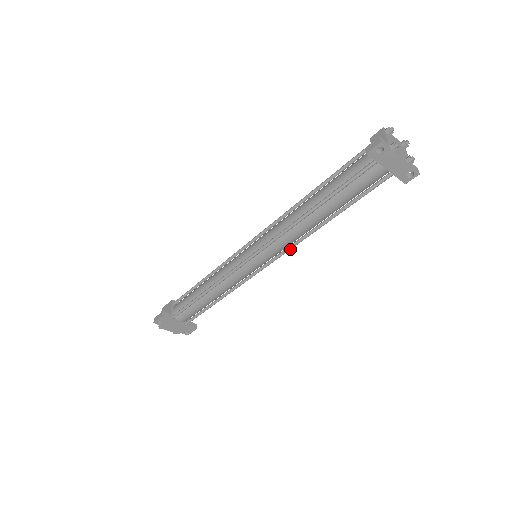
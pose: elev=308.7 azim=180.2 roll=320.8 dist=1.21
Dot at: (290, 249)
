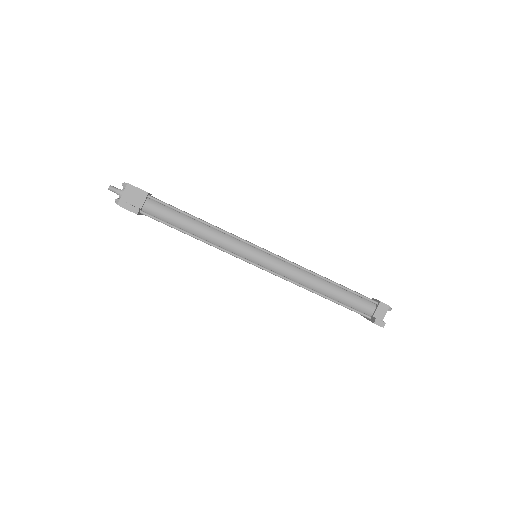
Dot at: occluded
